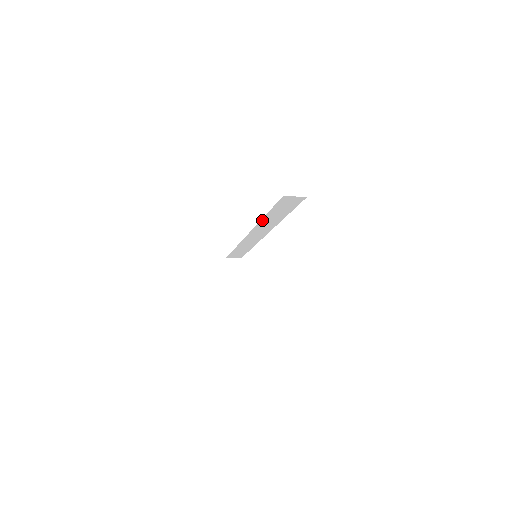
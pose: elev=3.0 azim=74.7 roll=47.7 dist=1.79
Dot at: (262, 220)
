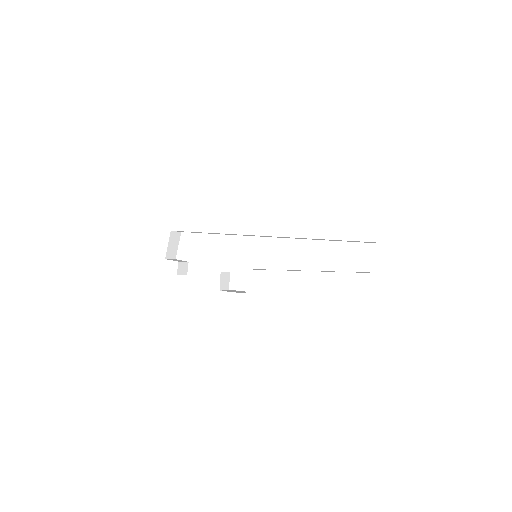
Dot at: occluded
